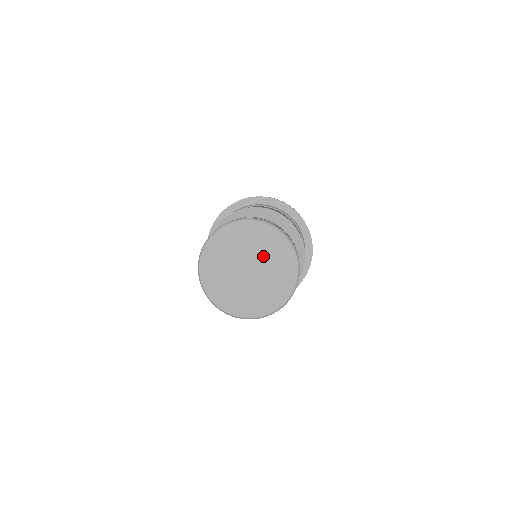
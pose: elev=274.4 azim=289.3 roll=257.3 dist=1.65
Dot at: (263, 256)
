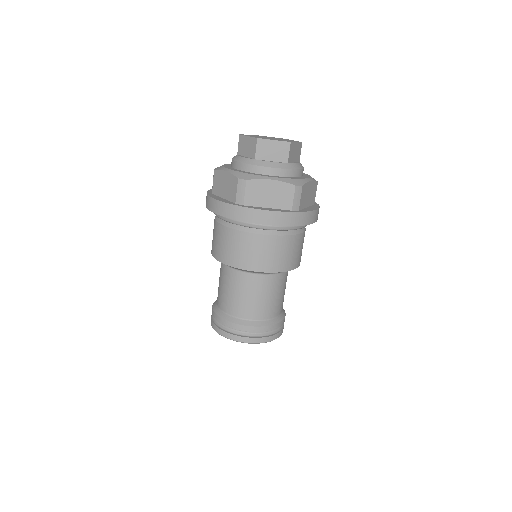
Dot at: occluded
